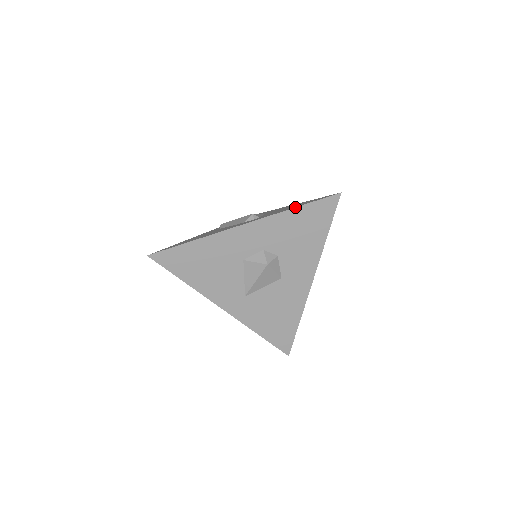
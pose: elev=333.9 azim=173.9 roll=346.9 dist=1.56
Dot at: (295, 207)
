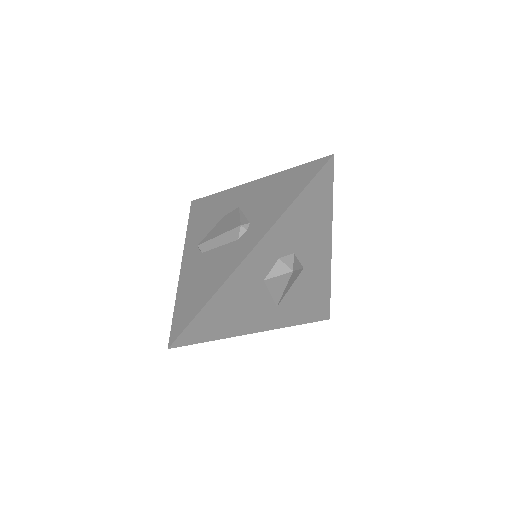
Dot at: (295, 199)
